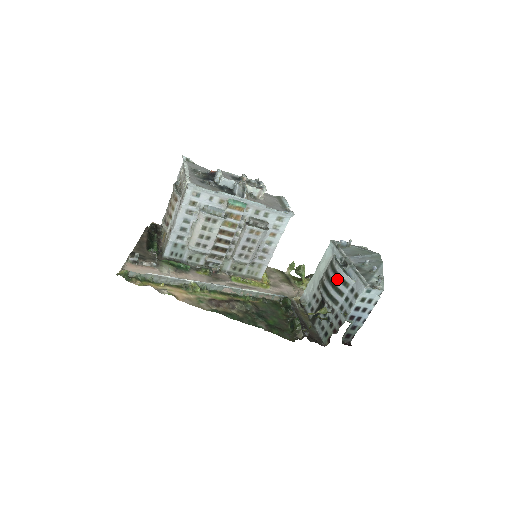
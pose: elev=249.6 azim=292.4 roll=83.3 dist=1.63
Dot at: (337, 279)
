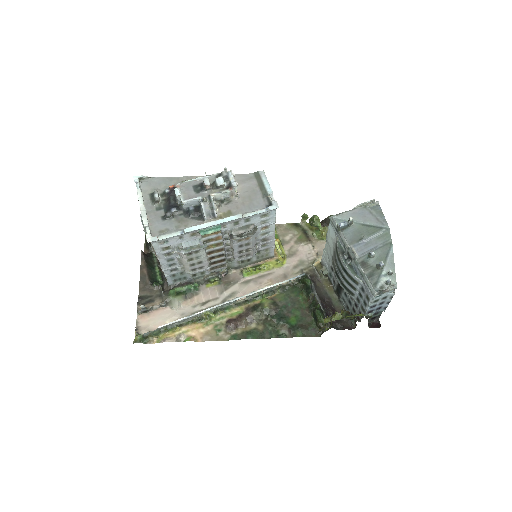
Dot at: (345, 274)
